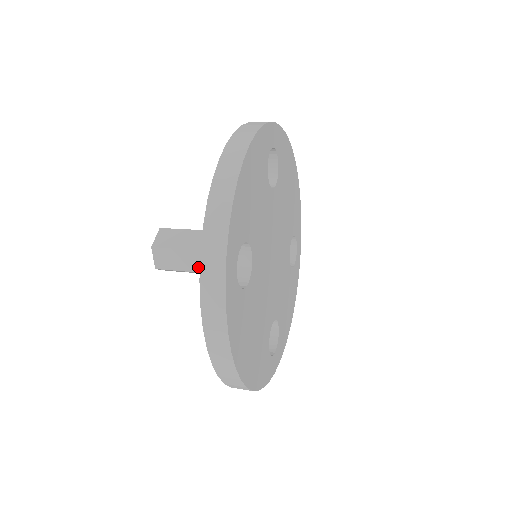
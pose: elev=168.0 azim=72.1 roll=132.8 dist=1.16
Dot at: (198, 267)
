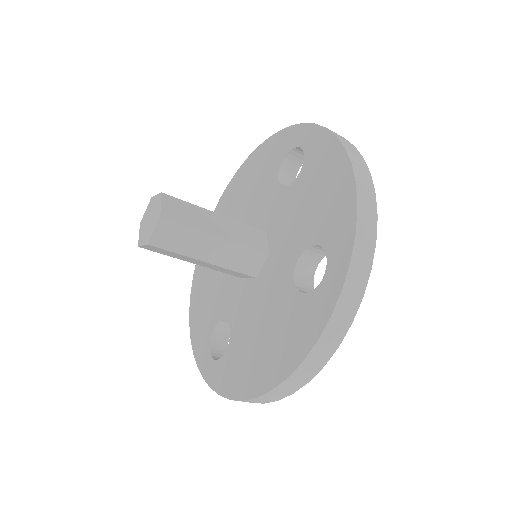
Dot at: (207, 255)
